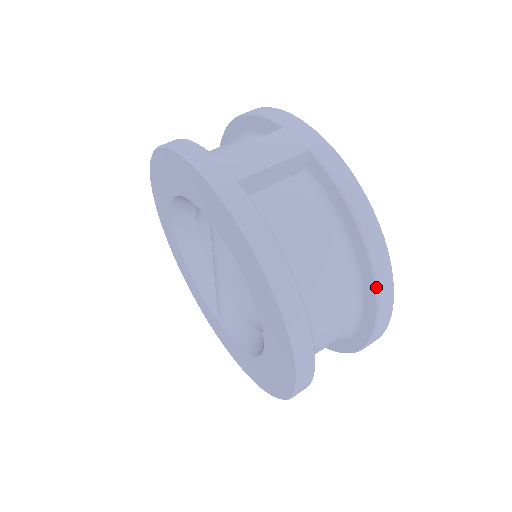
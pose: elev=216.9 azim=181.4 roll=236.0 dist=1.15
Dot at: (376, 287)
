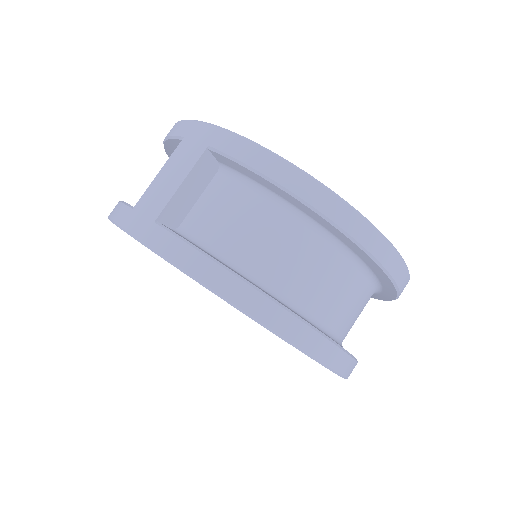
Dot at: (348, 236)
